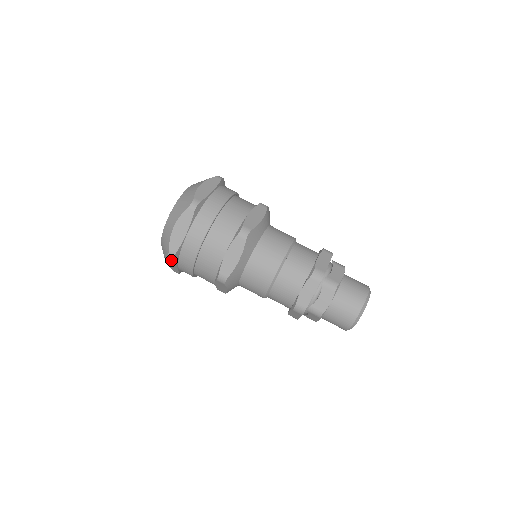
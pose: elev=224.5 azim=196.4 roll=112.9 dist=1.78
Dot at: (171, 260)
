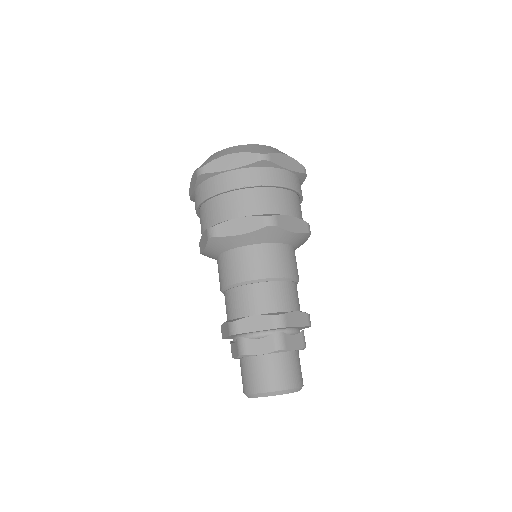
Dot at: (197, 175)
